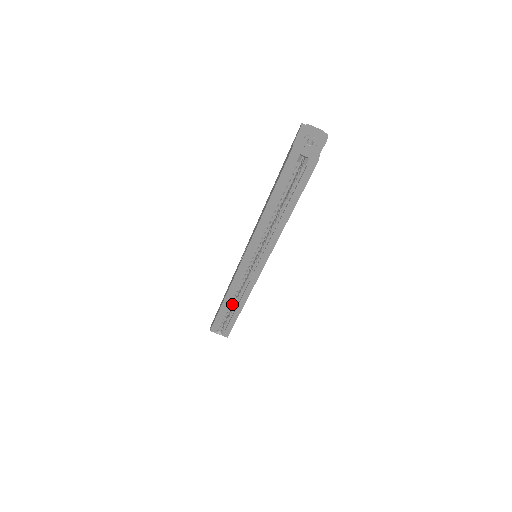
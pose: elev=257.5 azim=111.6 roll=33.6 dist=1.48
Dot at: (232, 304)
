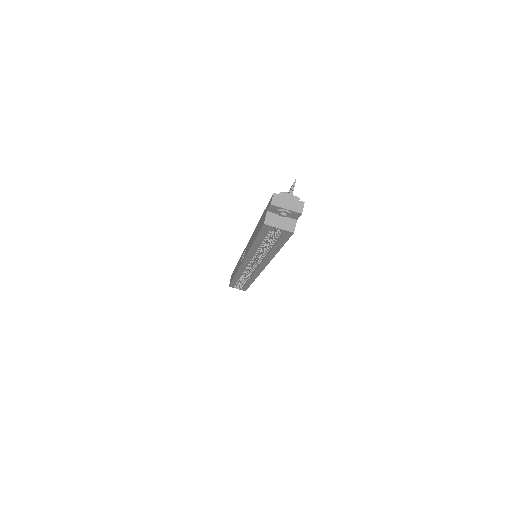
Dot at: occluded
